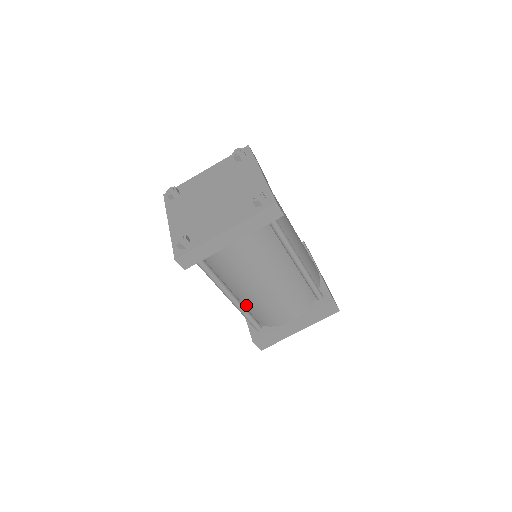
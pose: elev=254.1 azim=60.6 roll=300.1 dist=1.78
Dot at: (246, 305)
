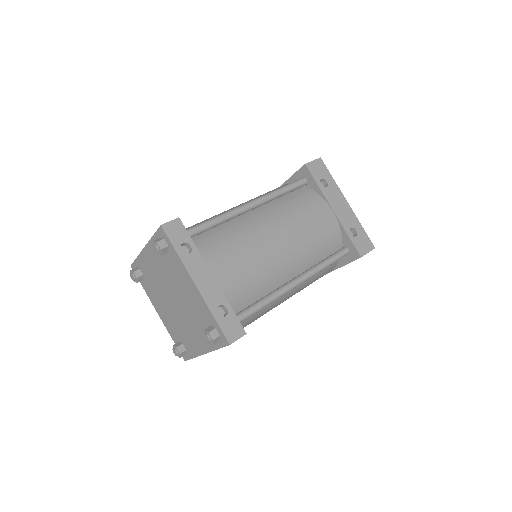
Dot at: occluded
